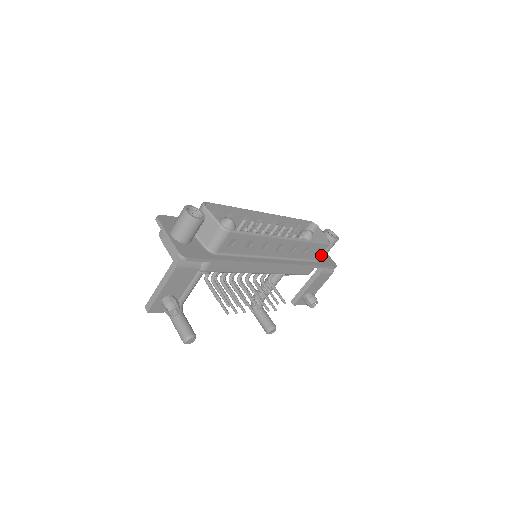
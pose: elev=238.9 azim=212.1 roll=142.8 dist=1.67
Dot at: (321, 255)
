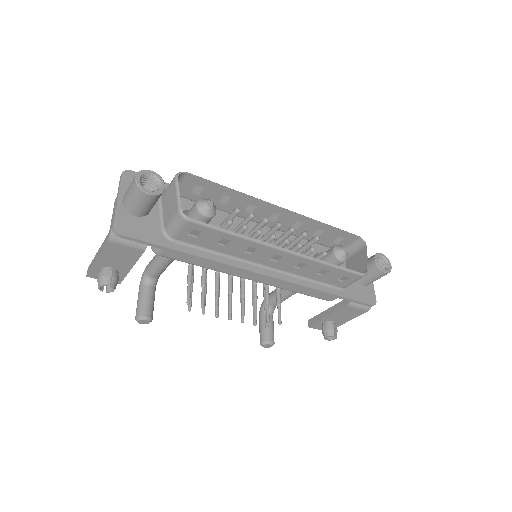
Dot at: (360, 283)
